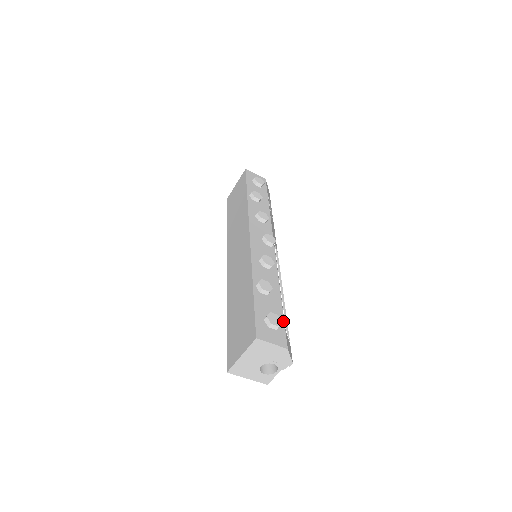
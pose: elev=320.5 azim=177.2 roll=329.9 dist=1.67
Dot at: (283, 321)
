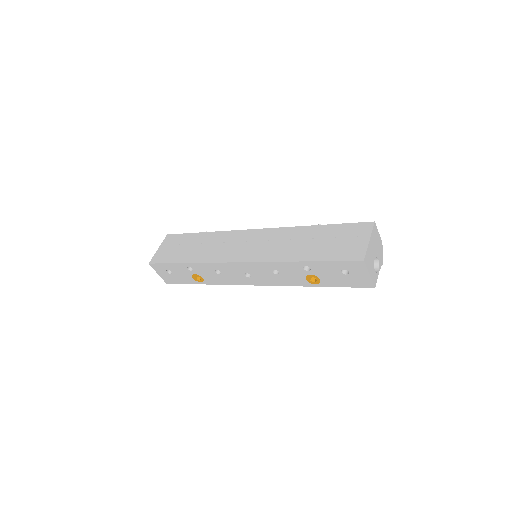
Dot at: occluded
